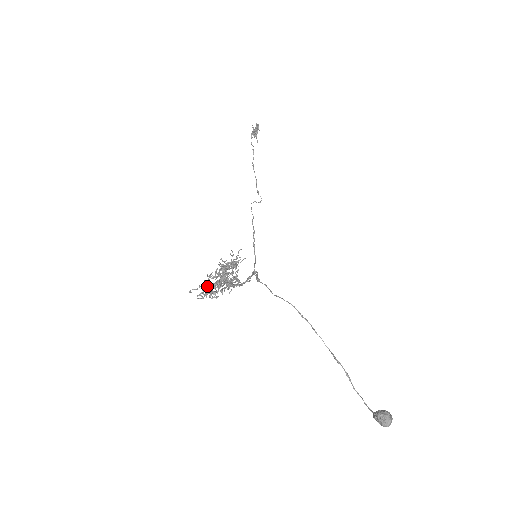
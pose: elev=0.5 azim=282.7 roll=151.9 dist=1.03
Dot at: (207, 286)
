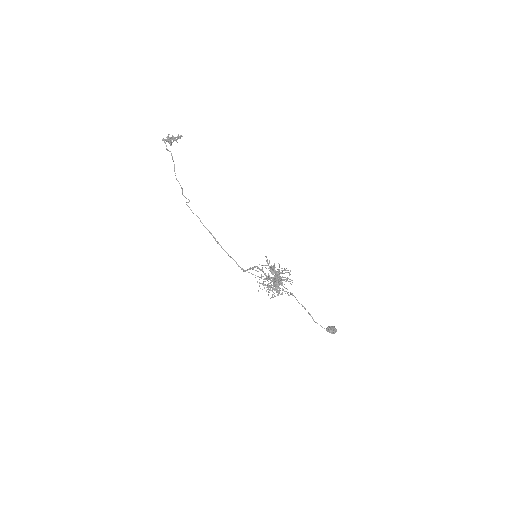
Dot at: (276, 288)
